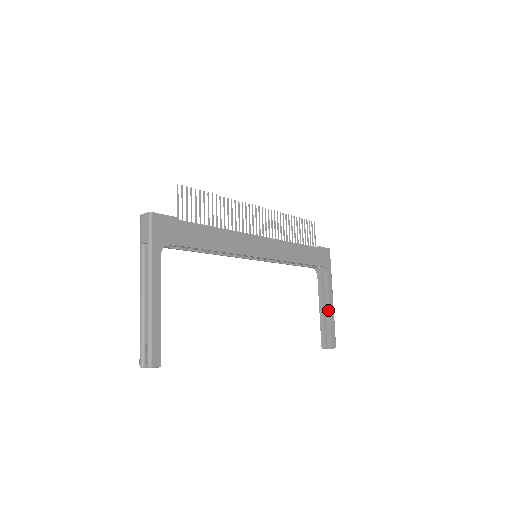
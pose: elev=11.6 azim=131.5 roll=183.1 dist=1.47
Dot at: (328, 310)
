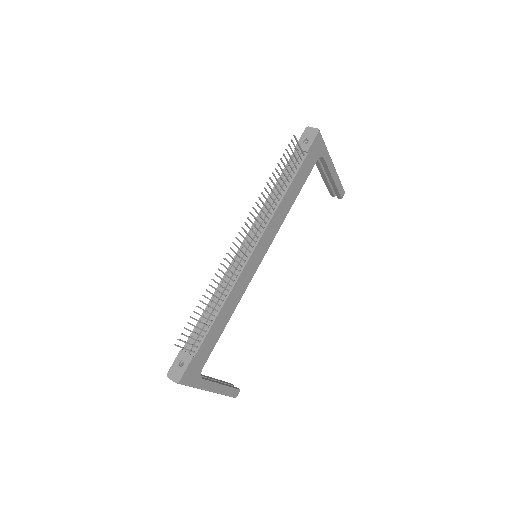
Dot at: (331, 179)
